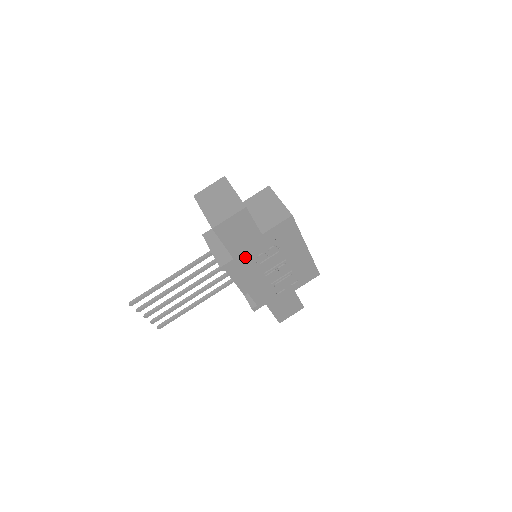
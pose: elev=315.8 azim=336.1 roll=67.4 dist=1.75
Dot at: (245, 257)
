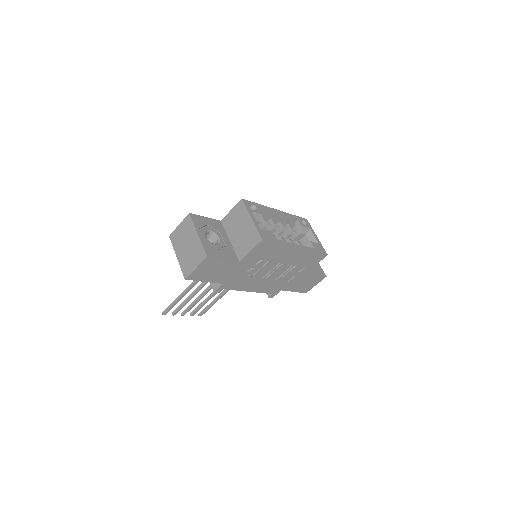
Dot at: (234, 278)
